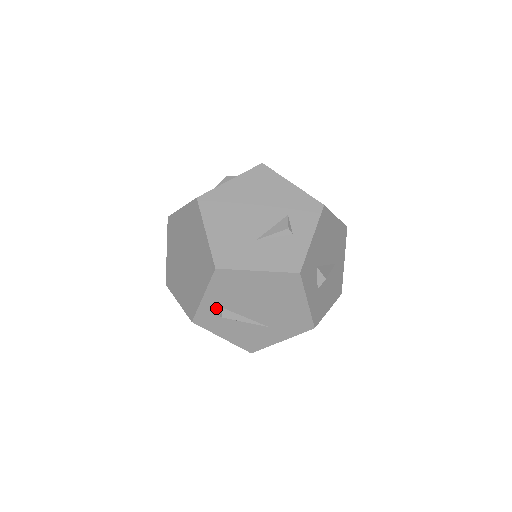
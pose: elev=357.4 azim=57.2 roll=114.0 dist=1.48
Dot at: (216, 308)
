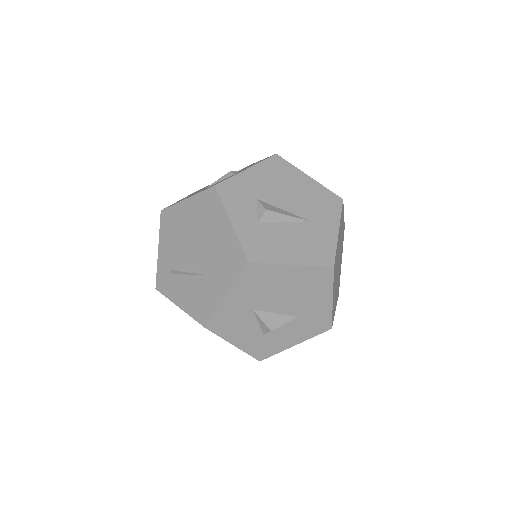
Dot at: (168, 262)
